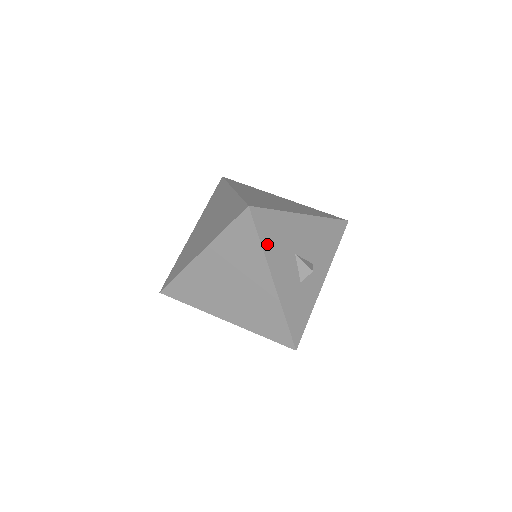
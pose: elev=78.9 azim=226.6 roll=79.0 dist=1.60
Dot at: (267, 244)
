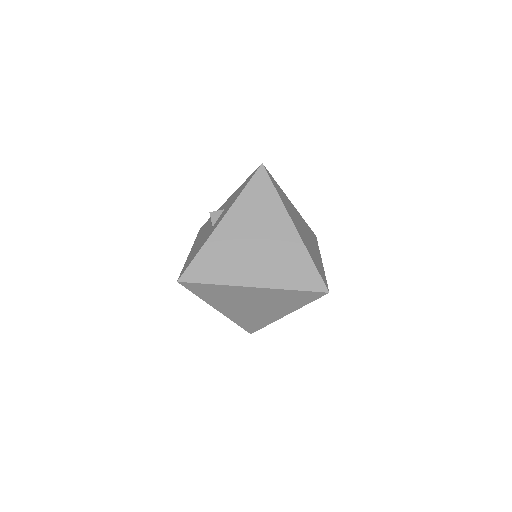
Dot at: occluded
